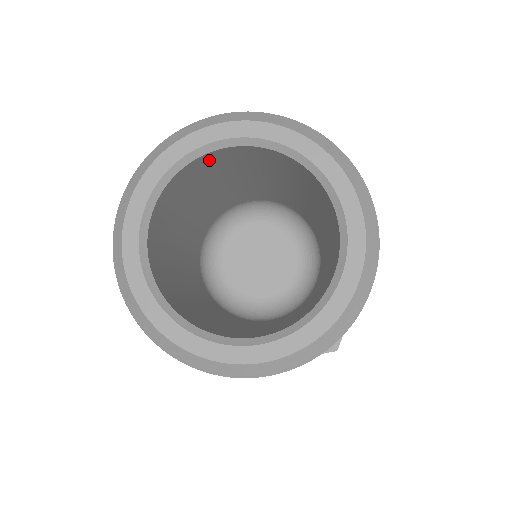
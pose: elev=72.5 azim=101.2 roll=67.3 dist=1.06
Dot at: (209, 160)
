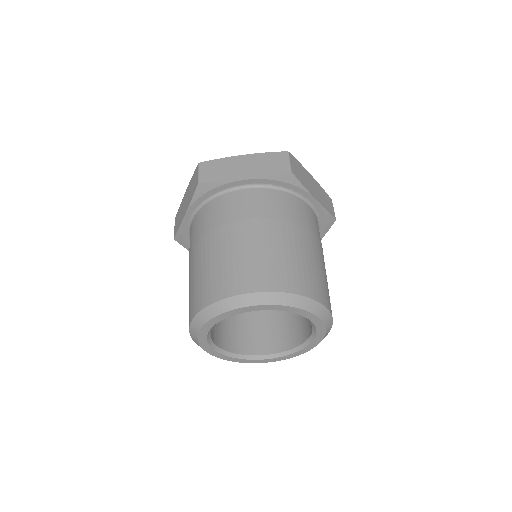
Dot at: occluded
